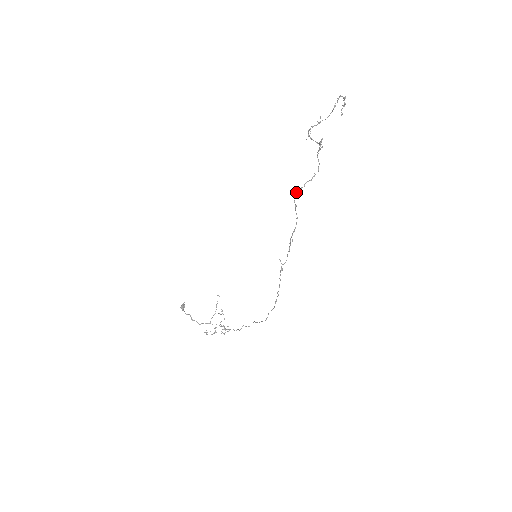
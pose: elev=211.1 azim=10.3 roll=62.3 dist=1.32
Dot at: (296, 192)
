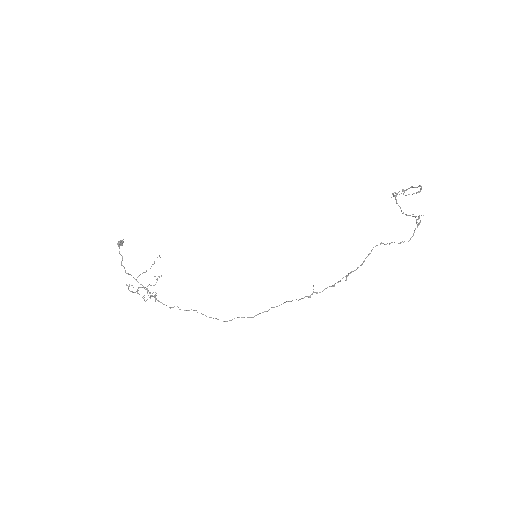
Dot at: (381, 243)
